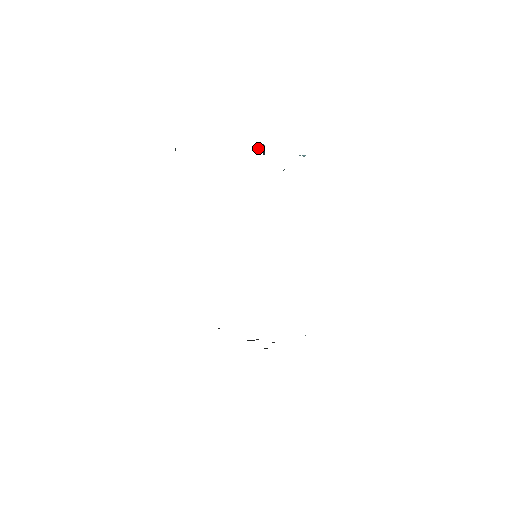
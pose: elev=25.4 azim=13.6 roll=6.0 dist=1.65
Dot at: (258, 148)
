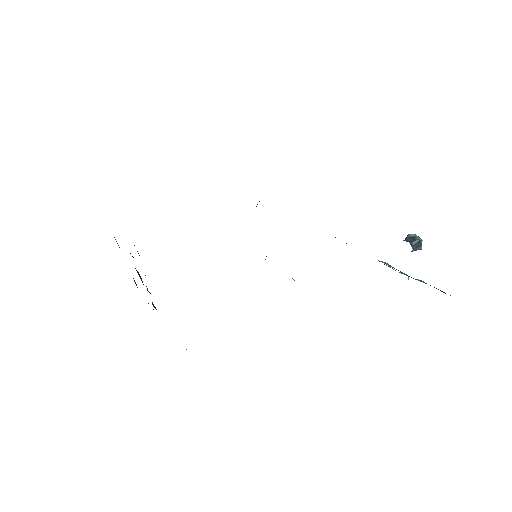
Dot at: (417, 245)
